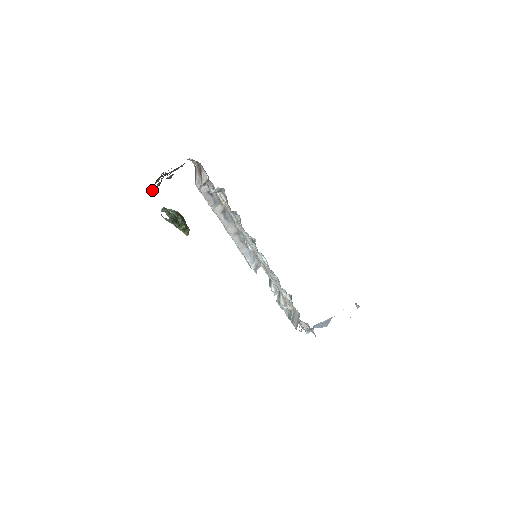
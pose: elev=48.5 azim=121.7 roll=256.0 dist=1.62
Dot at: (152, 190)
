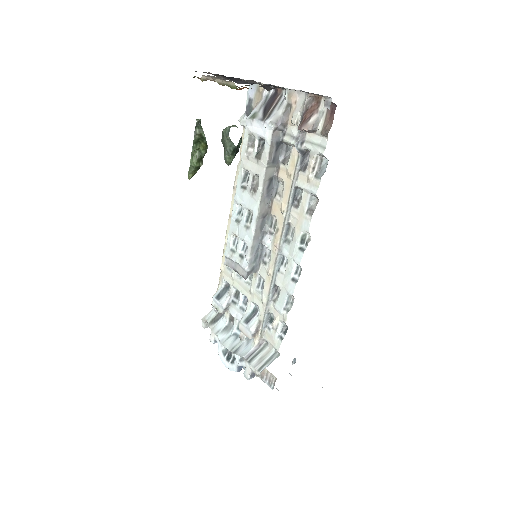
Dot at: occluded
